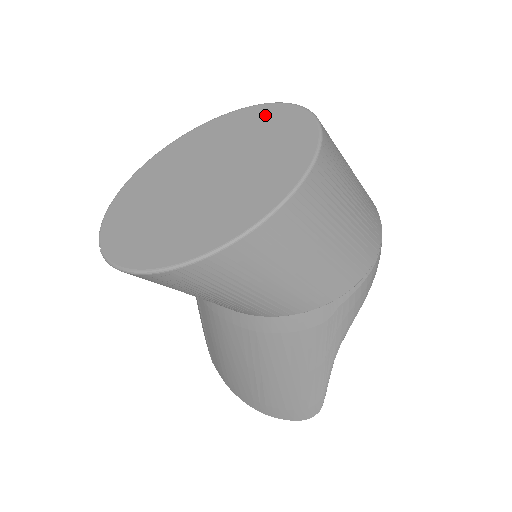
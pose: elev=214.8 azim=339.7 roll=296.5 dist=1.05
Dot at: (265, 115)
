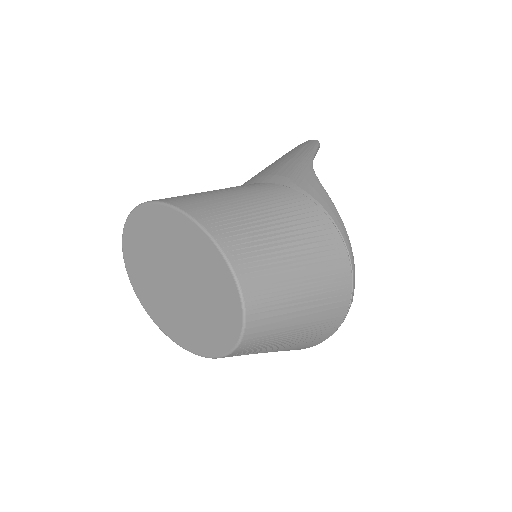
Dot at: (224, 285)
